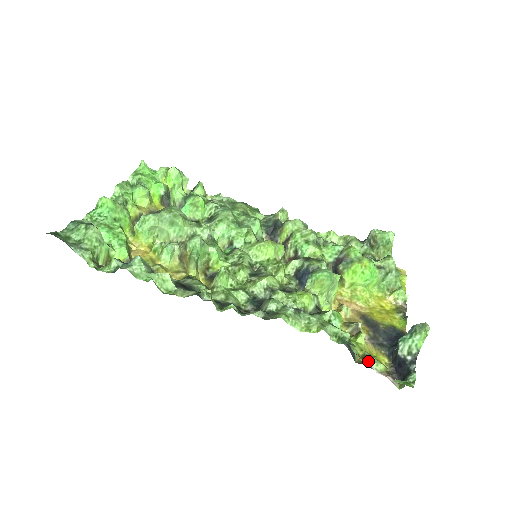
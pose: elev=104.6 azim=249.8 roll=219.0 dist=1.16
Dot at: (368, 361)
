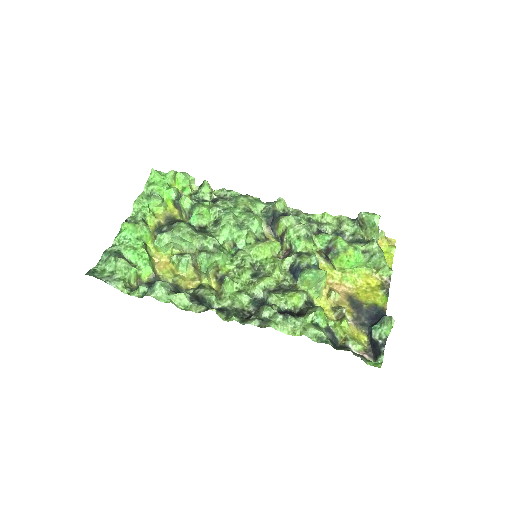
Dot at: (348, 344)
